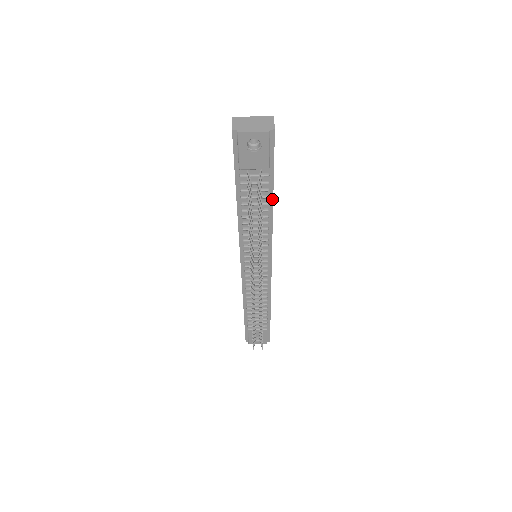
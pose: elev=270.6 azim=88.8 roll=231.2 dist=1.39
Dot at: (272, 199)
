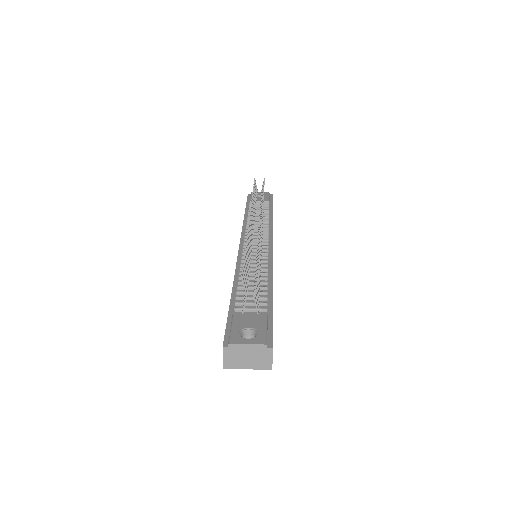
Dot at: (272, 213)
